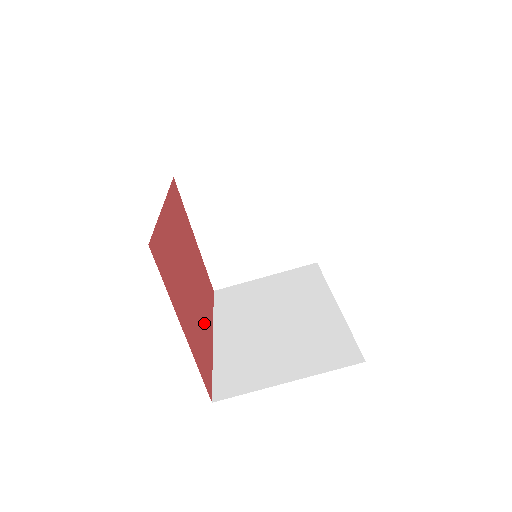
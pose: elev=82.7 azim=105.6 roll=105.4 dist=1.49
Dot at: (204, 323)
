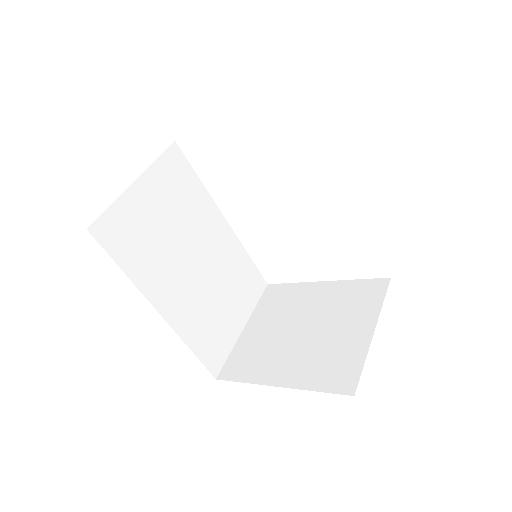
Dot at: occluded
